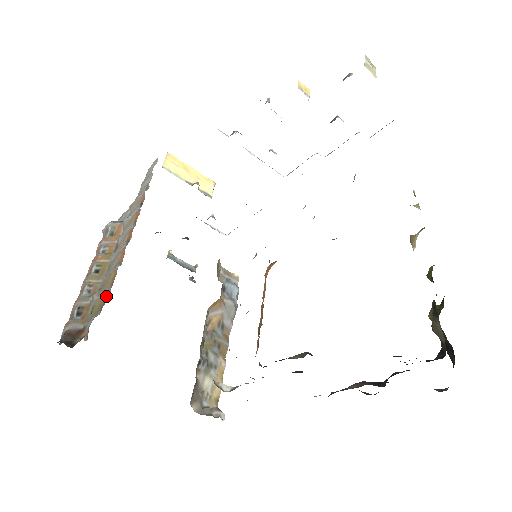
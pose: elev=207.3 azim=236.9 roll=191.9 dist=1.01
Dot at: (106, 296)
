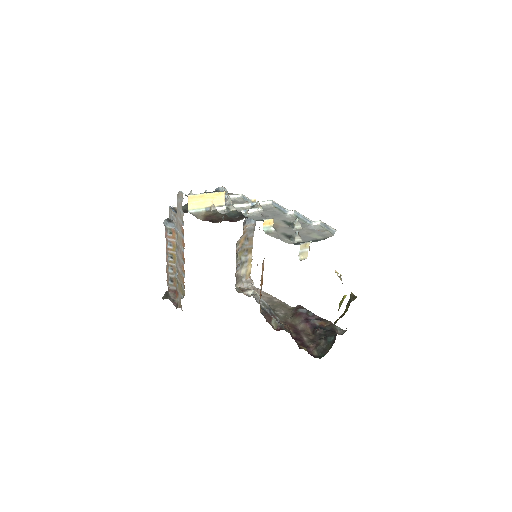
Dot at: (183, 291)
